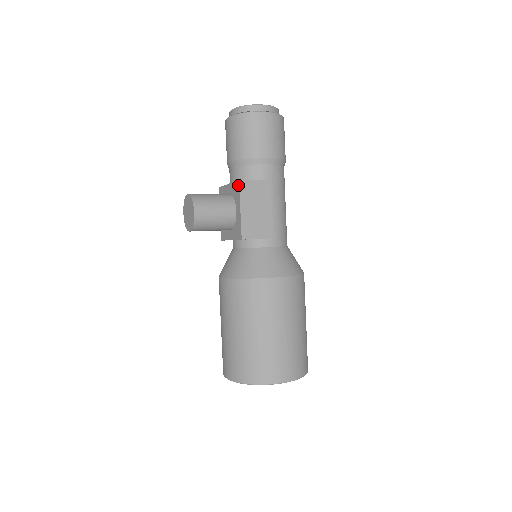
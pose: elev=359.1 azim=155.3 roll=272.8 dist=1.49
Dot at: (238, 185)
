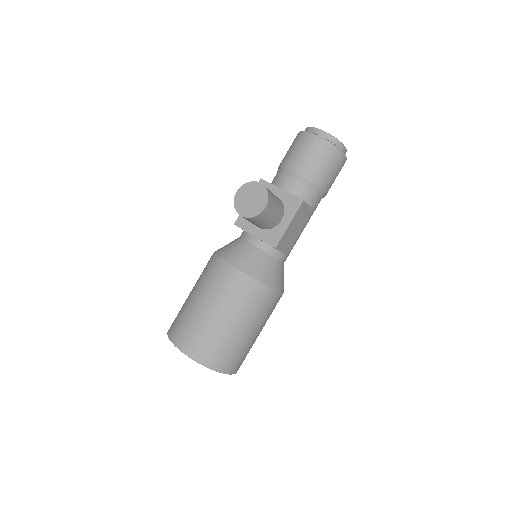
Dot at: (300, 203)
